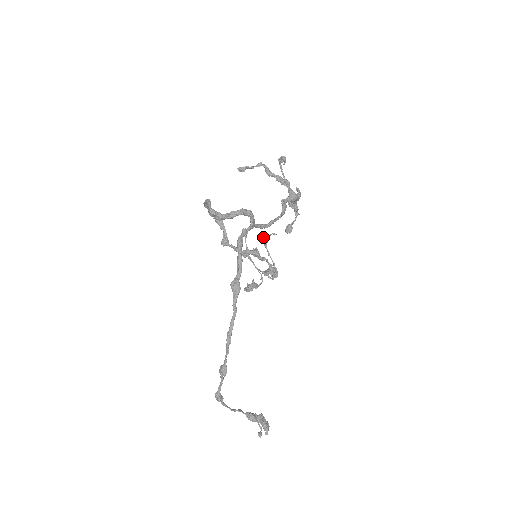
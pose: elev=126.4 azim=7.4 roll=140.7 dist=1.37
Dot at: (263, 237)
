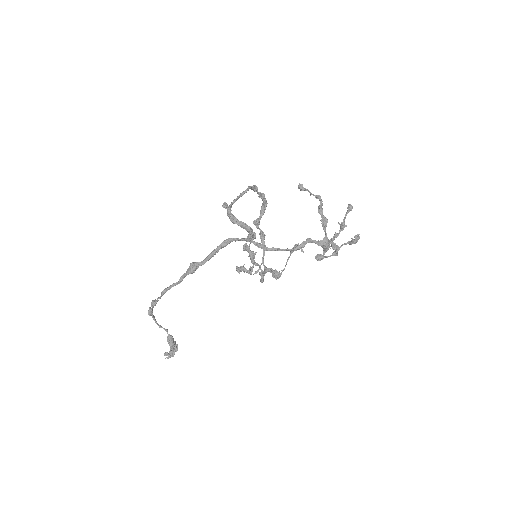
Dot at: (296, 244)
